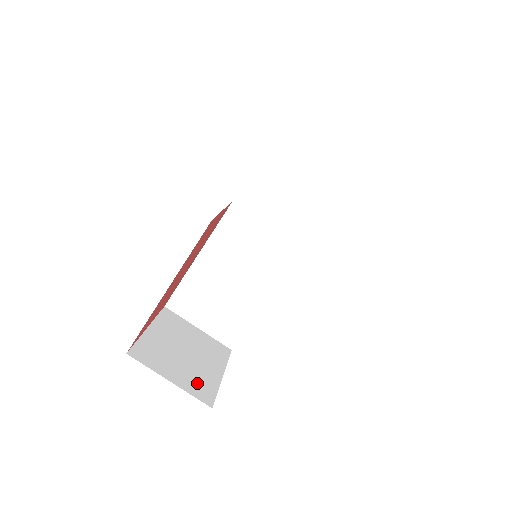
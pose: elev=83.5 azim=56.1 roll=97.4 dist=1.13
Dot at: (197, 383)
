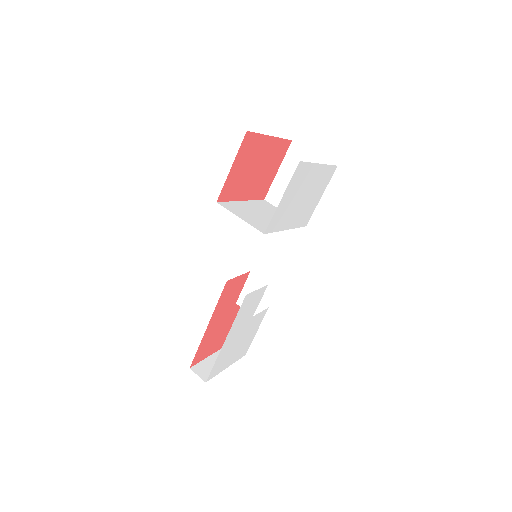
Dot at: occluded
